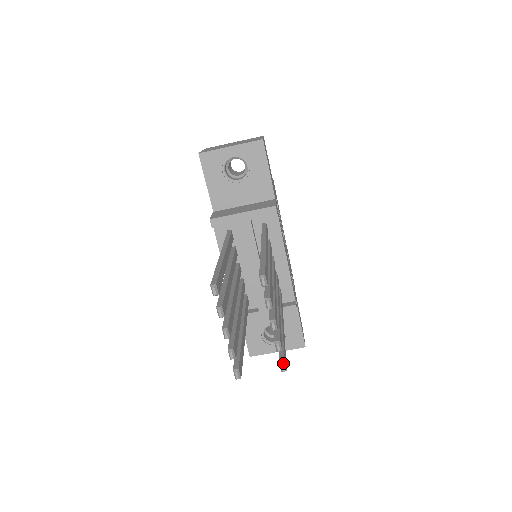
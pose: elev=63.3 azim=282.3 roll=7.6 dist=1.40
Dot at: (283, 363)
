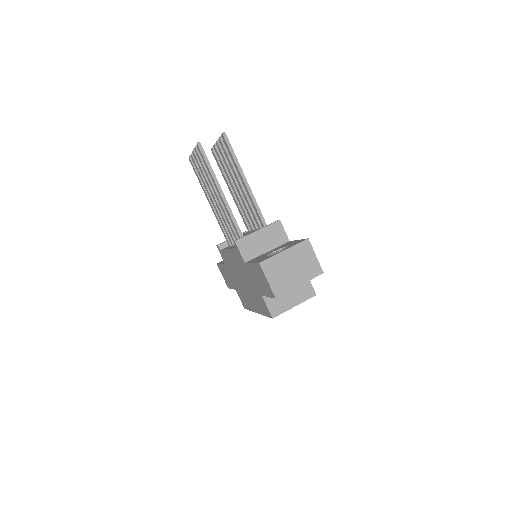
Dot at: occluded
